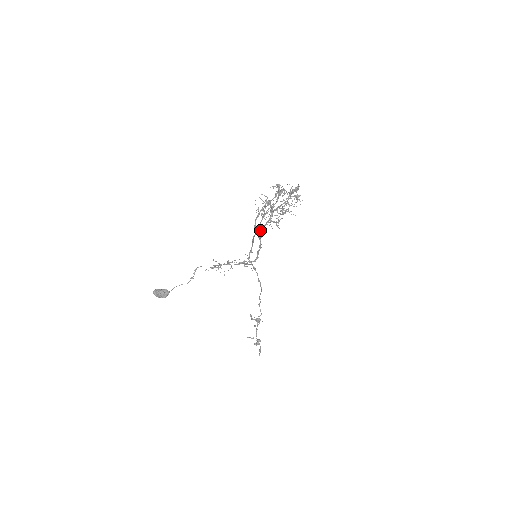
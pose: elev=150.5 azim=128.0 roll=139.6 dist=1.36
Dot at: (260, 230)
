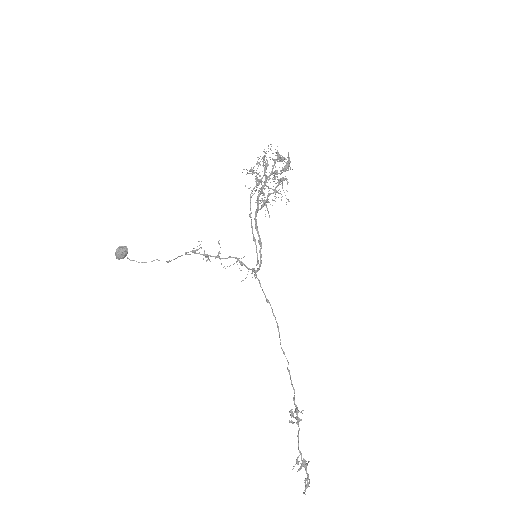
Dot at: (255, 217)
